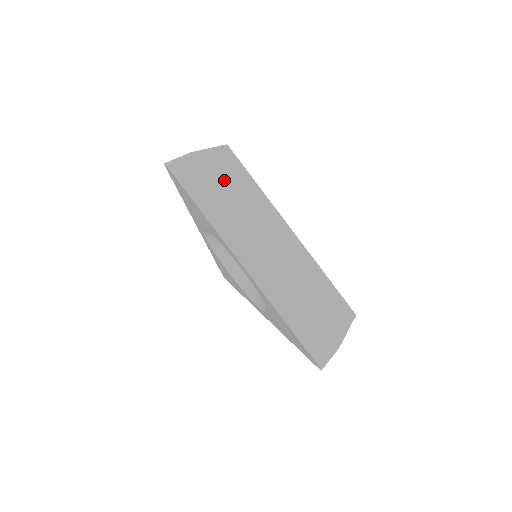
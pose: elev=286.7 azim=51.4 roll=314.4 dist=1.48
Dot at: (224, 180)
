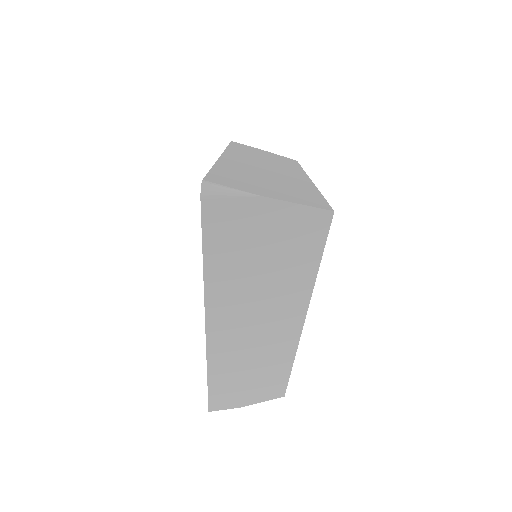
Dot at: (276, 253)
